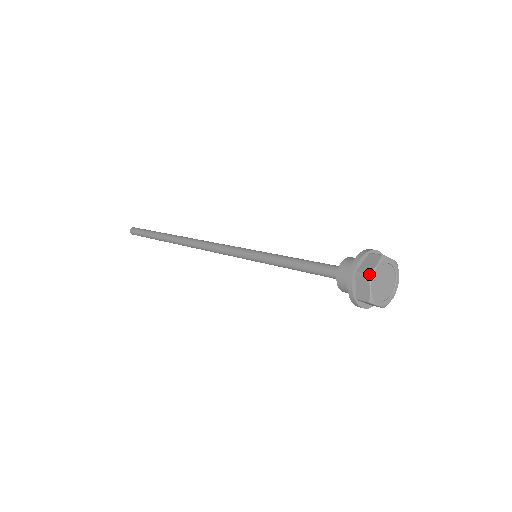
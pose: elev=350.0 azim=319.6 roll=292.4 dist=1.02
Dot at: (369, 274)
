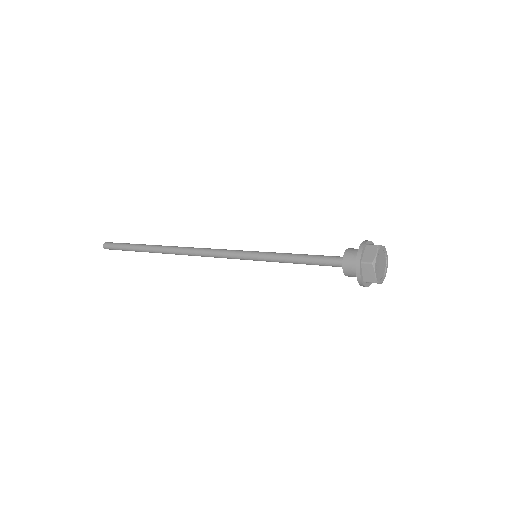
Dot at: (373, 262)
